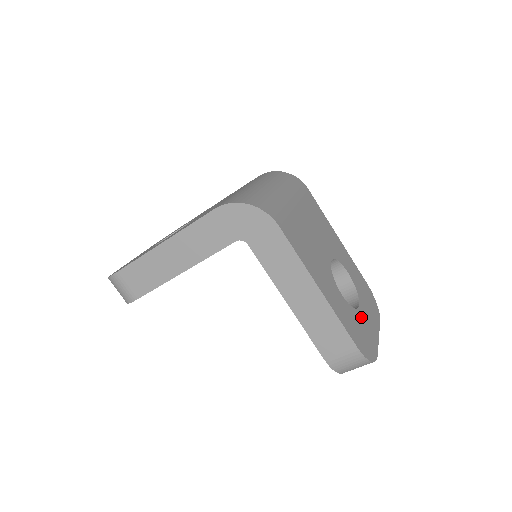
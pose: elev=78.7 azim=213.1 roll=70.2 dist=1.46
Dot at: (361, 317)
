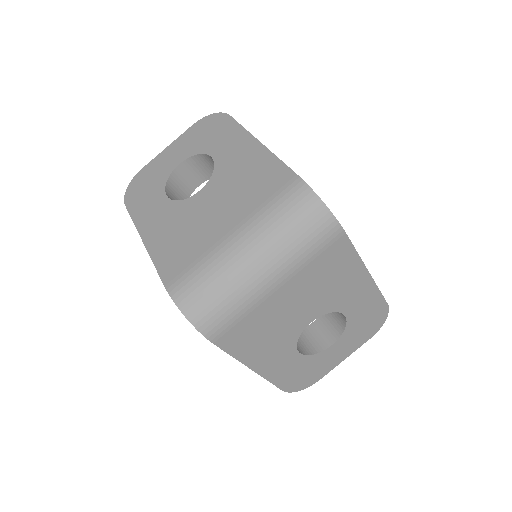
Dot at: (323, 356)
